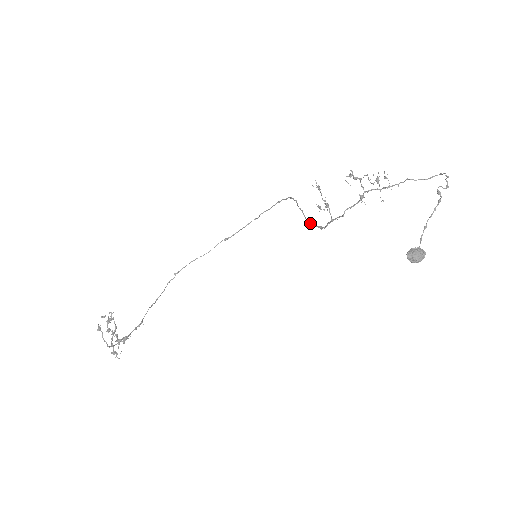
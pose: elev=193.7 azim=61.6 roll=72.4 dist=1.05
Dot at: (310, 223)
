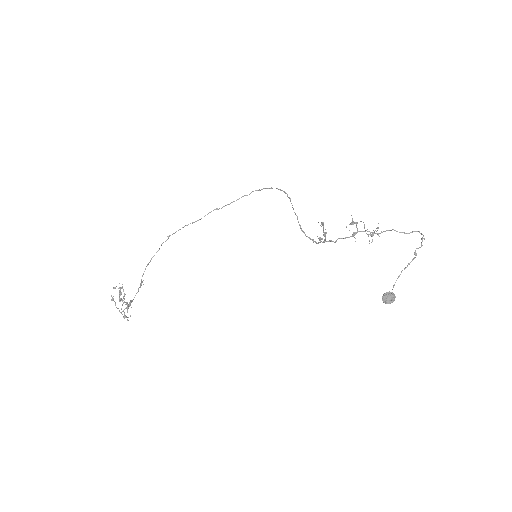
Dot at: (304, 232)
